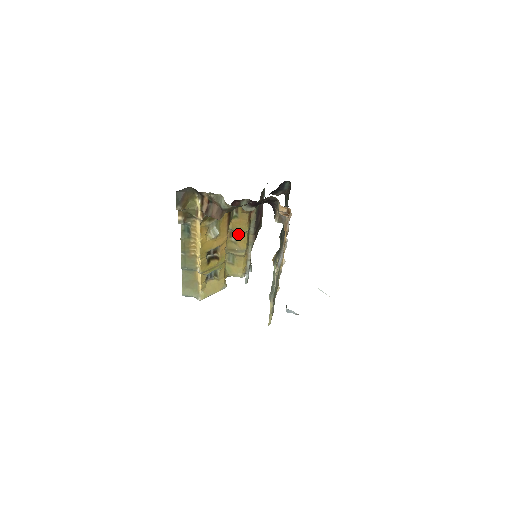
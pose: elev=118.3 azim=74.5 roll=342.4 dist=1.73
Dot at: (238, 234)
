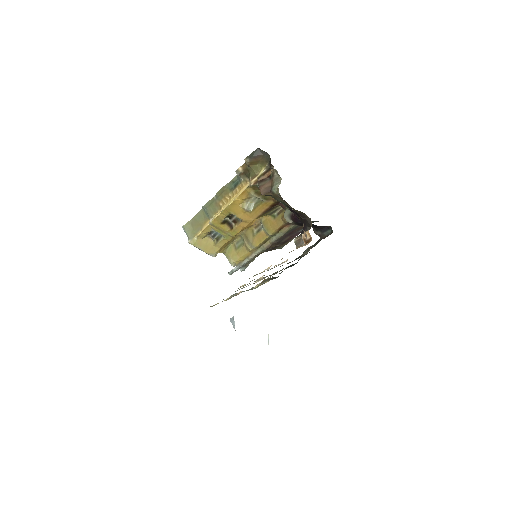
Dot at: (262, 231)
